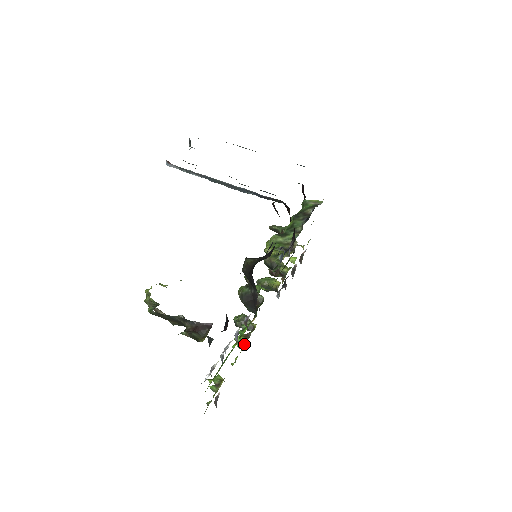
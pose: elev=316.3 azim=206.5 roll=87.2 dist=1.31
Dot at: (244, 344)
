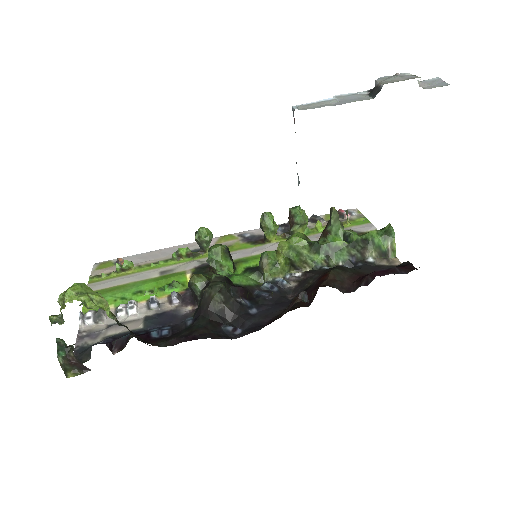
Dot at: (179, 259)
